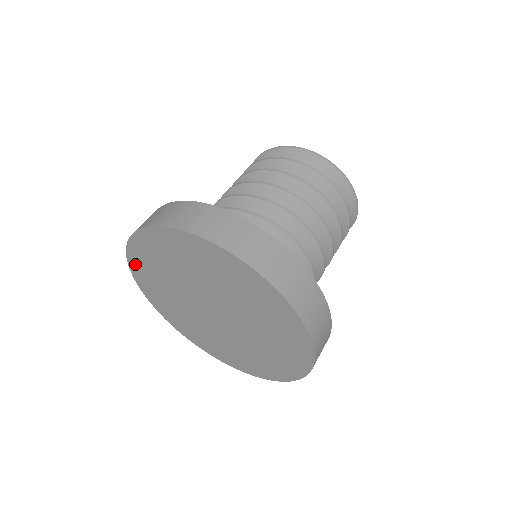
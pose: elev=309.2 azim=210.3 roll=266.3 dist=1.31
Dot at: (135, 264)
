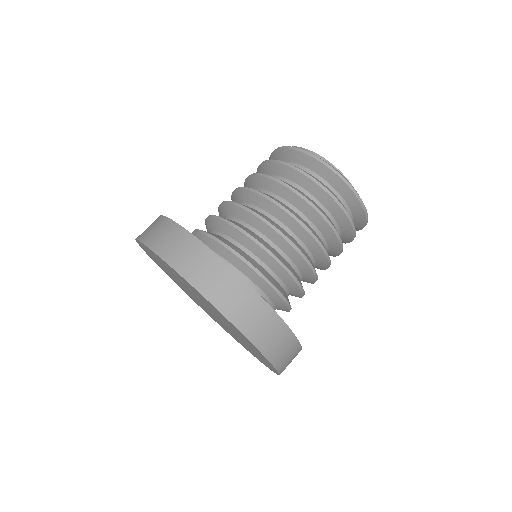
Dot at: (166, 273)
